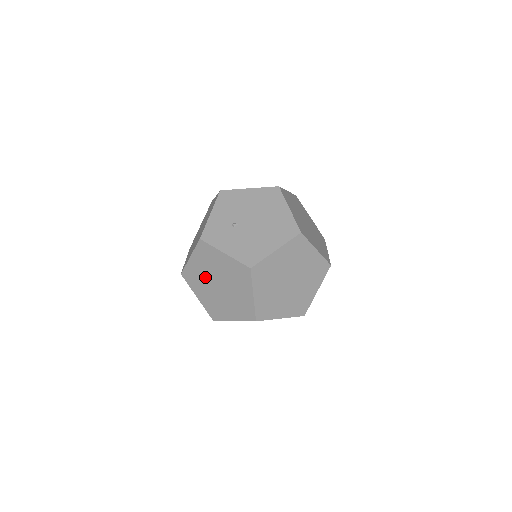
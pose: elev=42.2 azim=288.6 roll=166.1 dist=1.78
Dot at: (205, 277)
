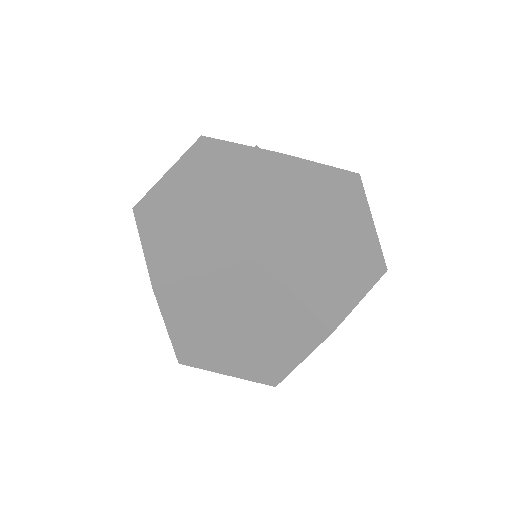
Dot at: (179, 198)
